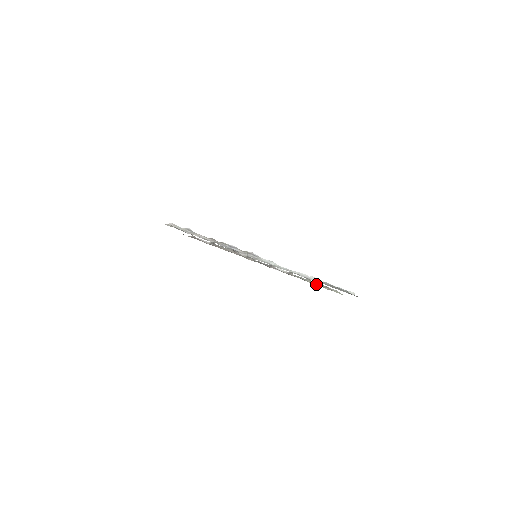
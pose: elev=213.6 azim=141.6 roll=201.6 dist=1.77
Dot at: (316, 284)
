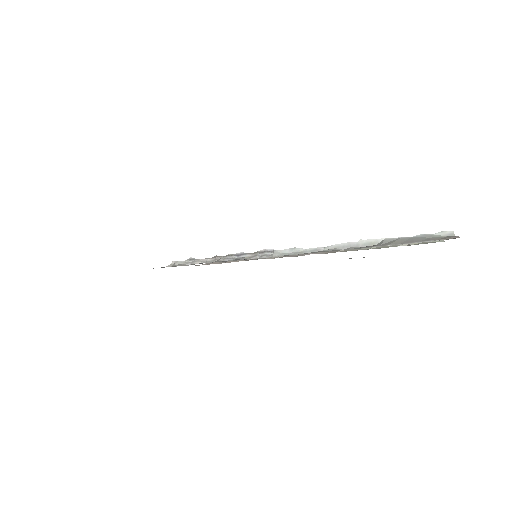
Dot at: occluded
